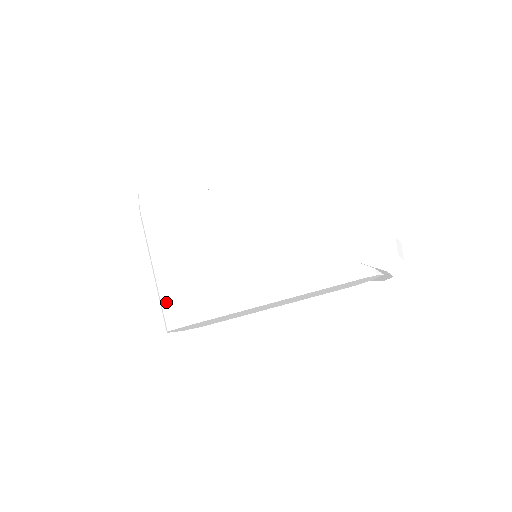
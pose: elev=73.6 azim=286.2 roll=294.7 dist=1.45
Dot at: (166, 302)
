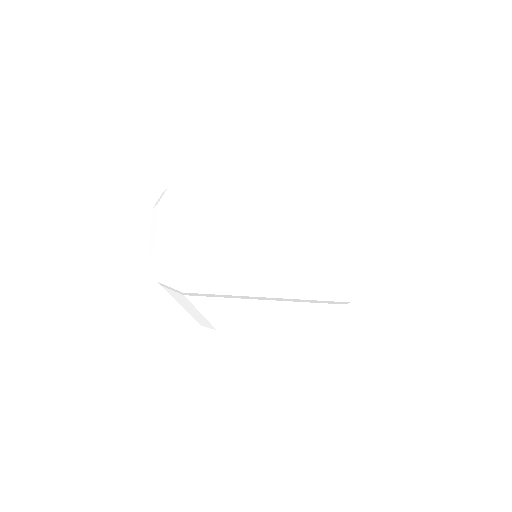
Dot at: (198, 319)
